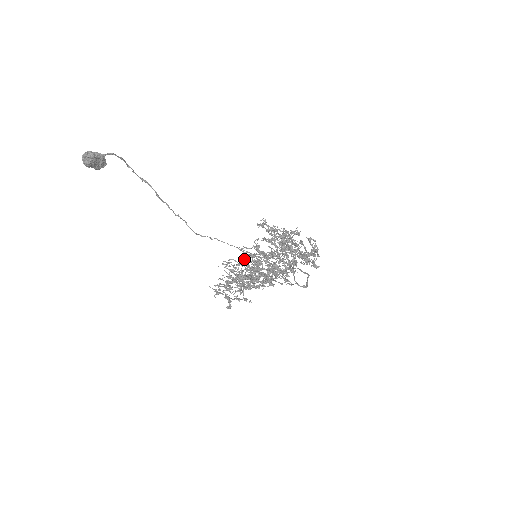
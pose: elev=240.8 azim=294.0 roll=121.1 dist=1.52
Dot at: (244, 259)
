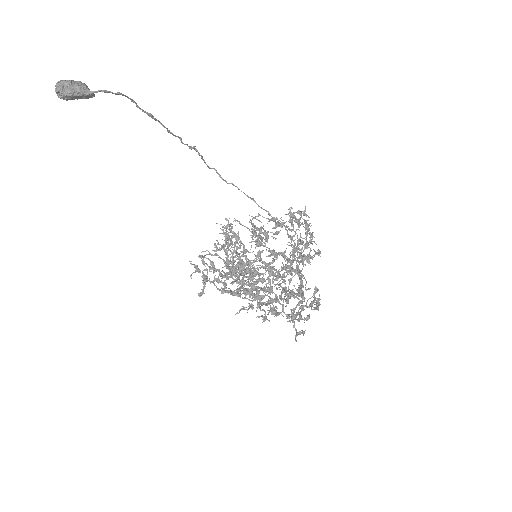
Dot at: (237, 262)
